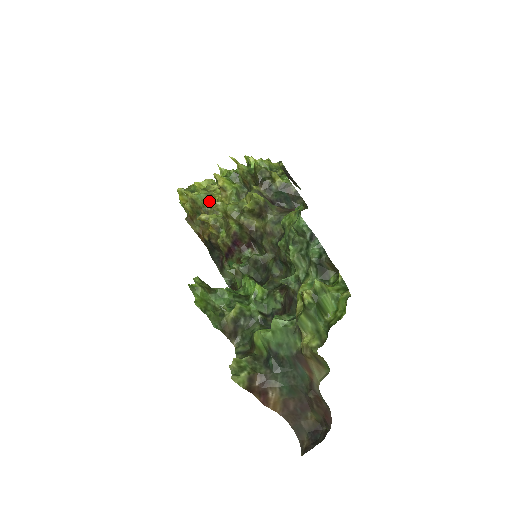
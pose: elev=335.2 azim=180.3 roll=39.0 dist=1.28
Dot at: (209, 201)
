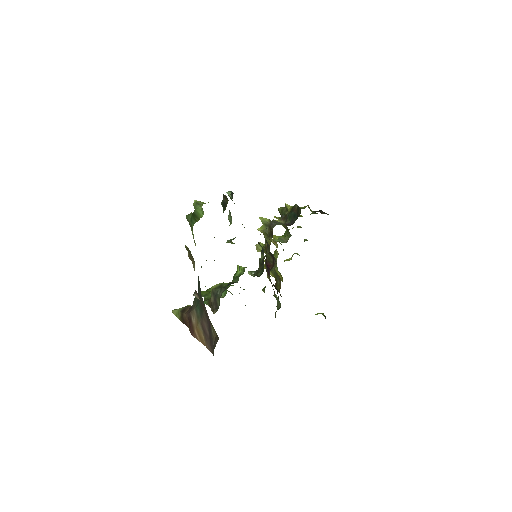
Dot at: occluded
